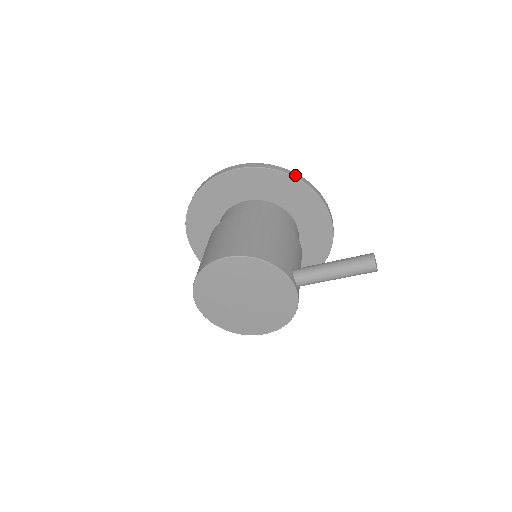
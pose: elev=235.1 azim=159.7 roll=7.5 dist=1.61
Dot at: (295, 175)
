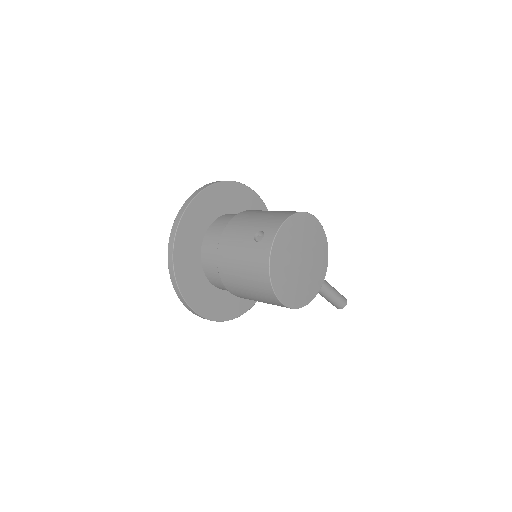
Dot at: occluded
